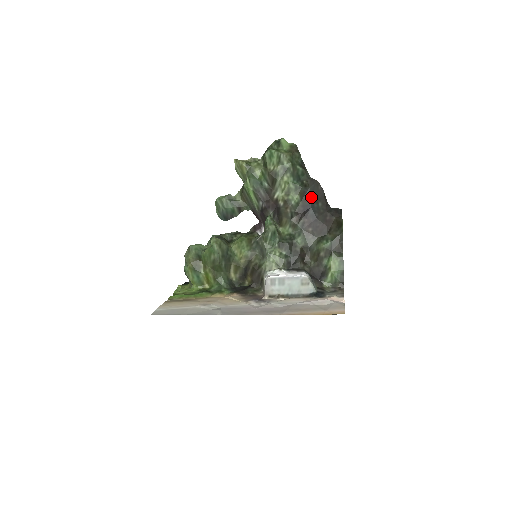
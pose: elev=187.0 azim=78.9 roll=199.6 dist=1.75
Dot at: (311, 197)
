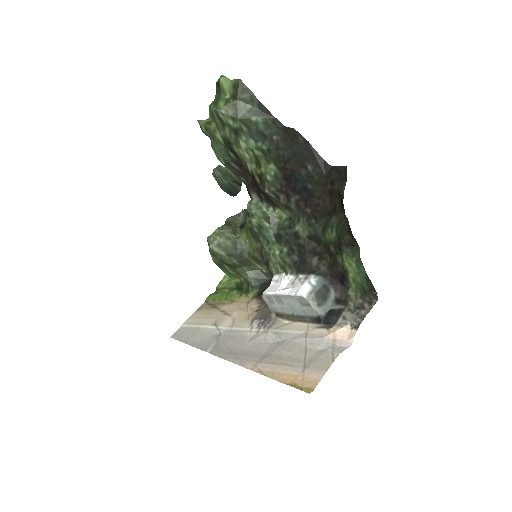
Dot at: (292, 160)
